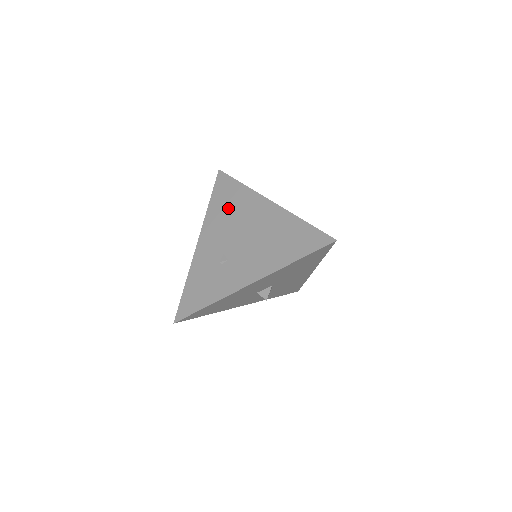
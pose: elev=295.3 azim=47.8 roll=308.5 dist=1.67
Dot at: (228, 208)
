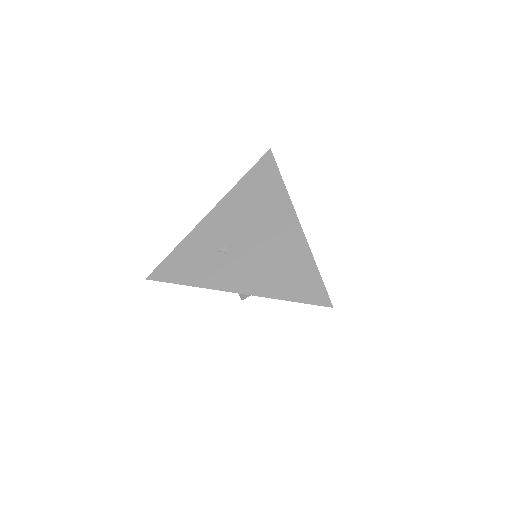
Dot at: (256, 198)
